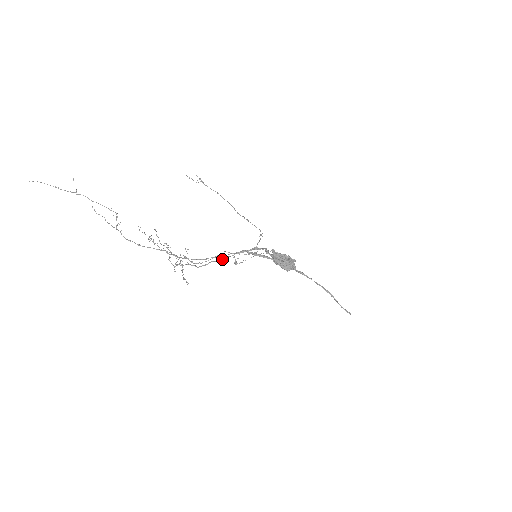
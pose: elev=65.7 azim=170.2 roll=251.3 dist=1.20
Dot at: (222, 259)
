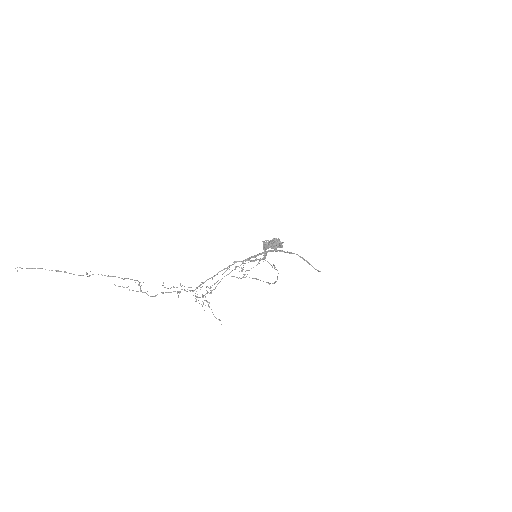
Dot at: occluded
